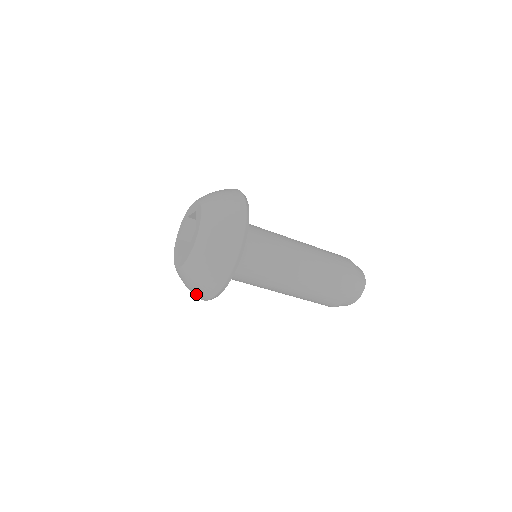
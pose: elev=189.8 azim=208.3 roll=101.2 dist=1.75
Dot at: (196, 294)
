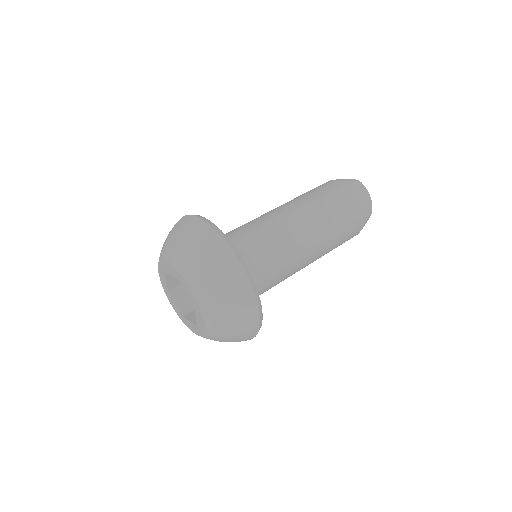
Dot at: (245, 332)
